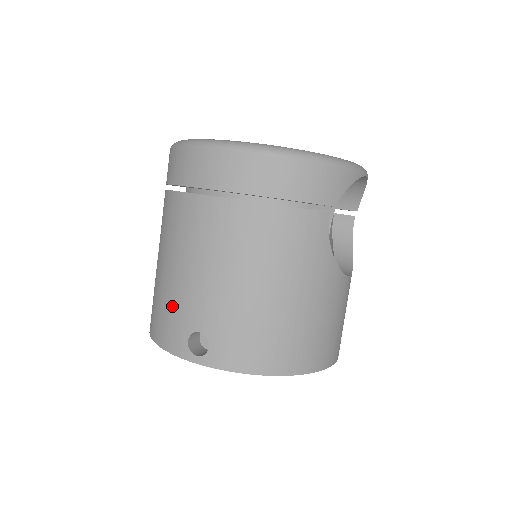
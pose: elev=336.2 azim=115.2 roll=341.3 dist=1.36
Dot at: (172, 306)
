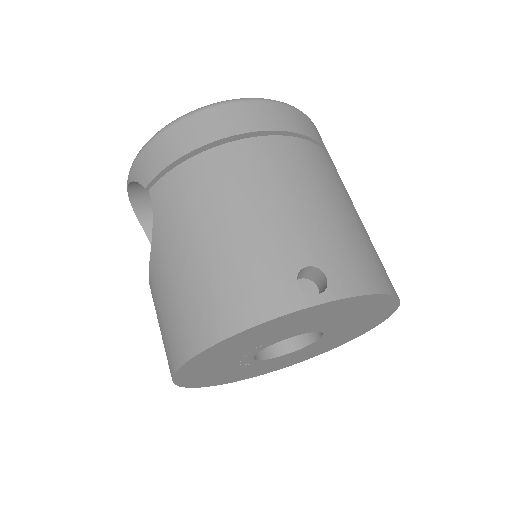
Dot at: (251, 262)
